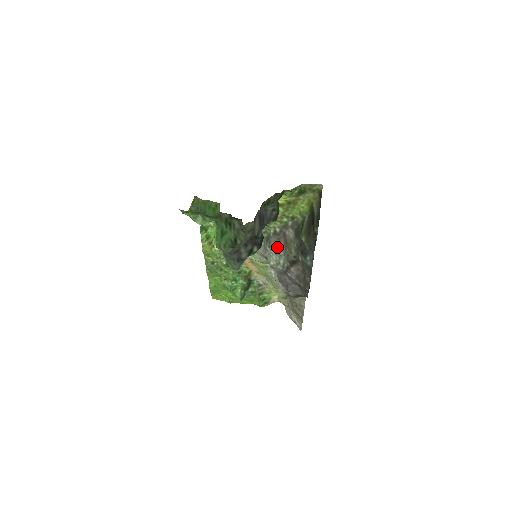
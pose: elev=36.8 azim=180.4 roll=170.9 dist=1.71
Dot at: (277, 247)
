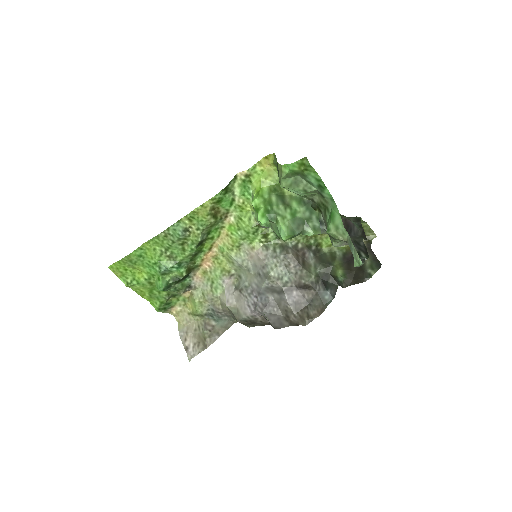
Dot at: (294, 262)
